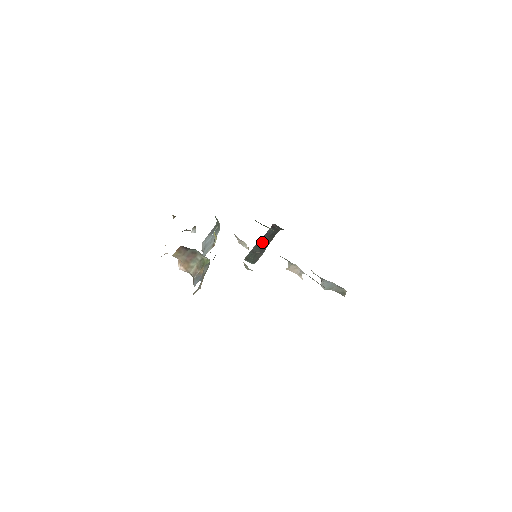
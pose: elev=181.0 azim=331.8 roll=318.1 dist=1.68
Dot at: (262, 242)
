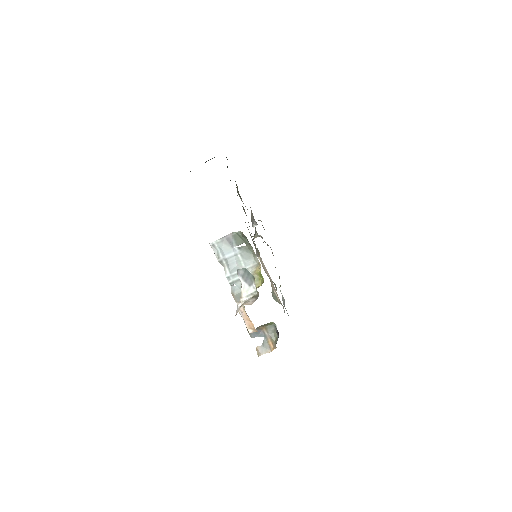
Dot at: occluded
